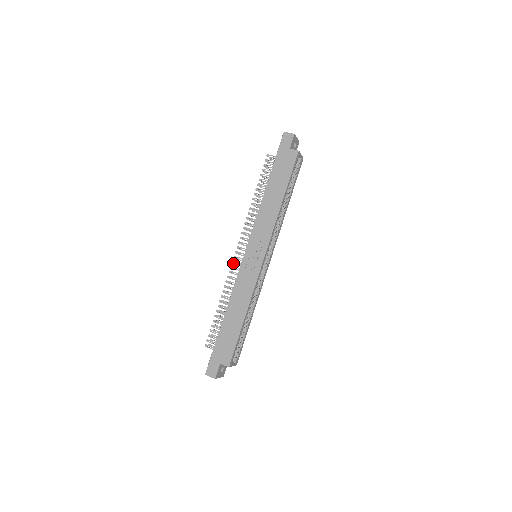
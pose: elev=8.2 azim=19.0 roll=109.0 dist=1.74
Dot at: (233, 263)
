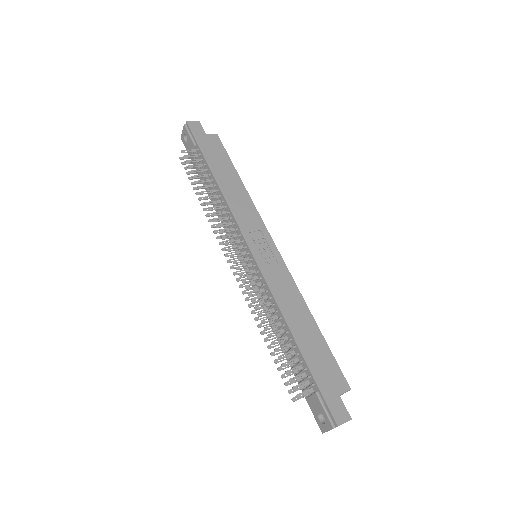
Dot at: (242, 275)
